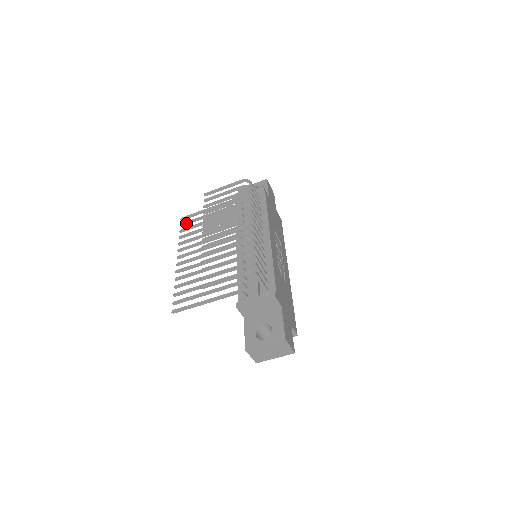
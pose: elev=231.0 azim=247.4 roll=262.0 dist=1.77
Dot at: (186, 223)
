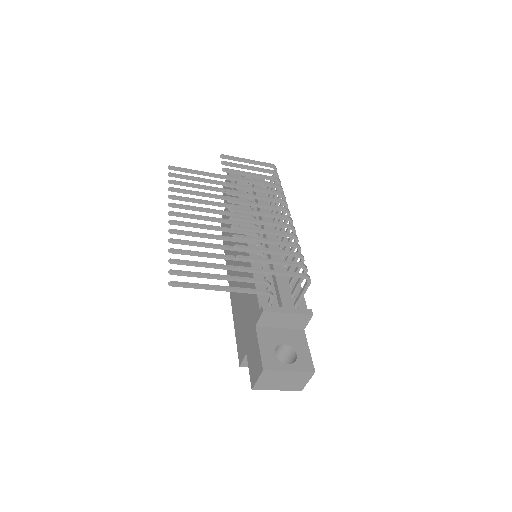
Dot at: (178, 175)
